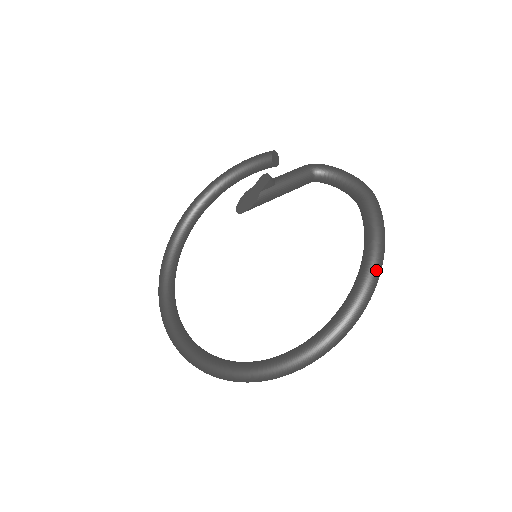
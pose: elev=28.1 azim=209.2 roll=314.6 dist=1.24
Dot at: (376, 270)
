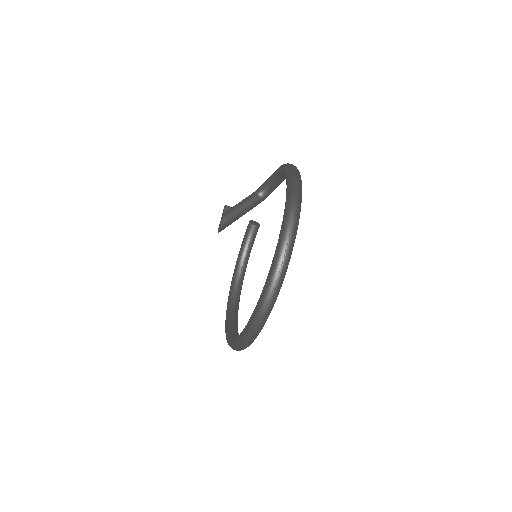
Dot at: (292, 175)
